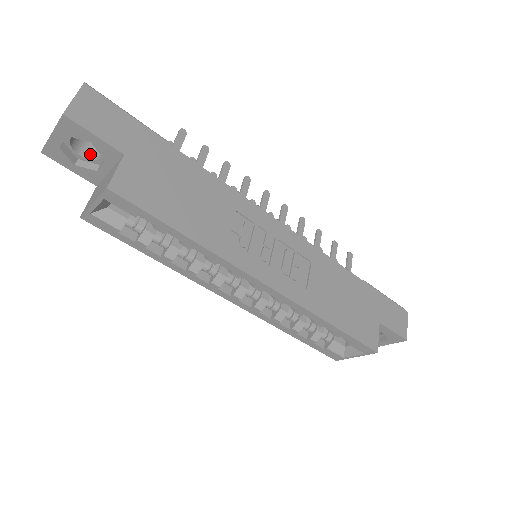
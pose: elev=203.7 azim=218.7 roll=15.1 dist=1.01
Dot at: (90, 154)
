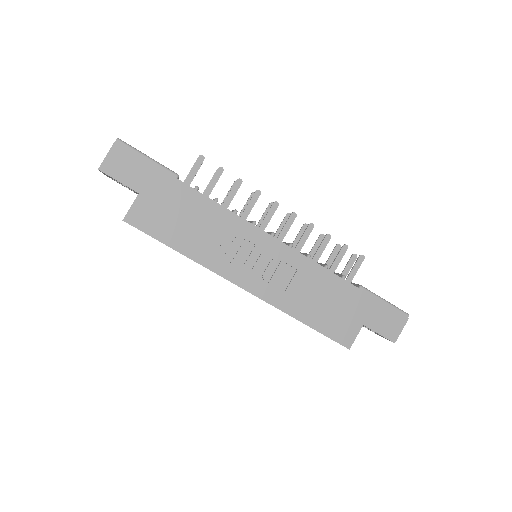
Dot at: occluded
